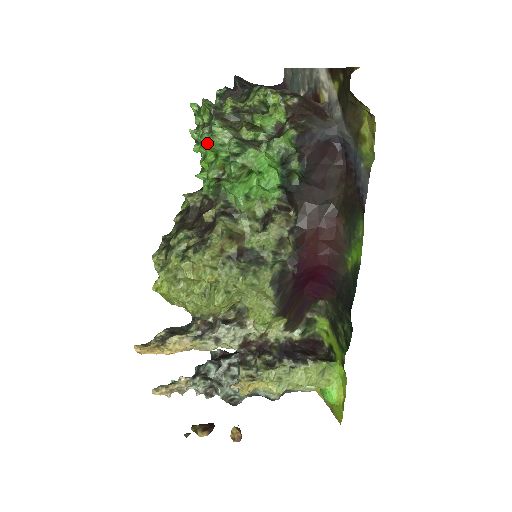
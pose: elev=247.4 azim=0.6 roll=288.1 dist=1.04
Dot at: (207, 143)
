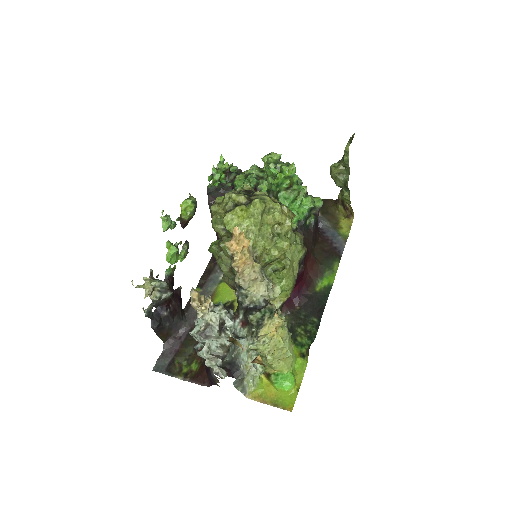
Dot at: occluded
